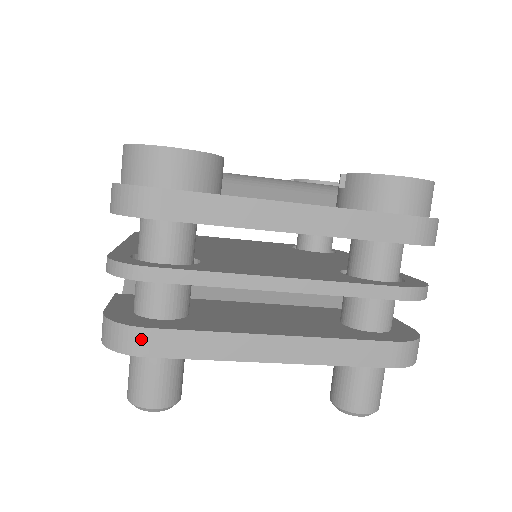
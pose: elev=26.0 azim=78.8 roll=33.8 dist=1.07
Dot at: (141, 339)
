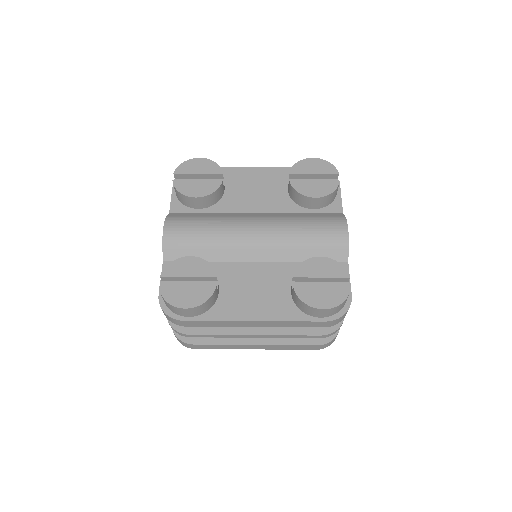
Dot at: (191, 346)
